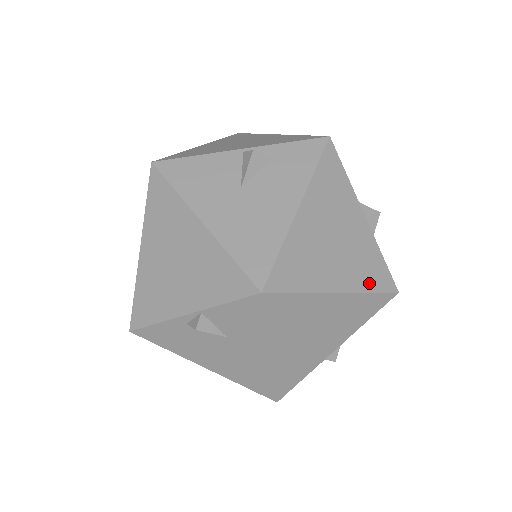
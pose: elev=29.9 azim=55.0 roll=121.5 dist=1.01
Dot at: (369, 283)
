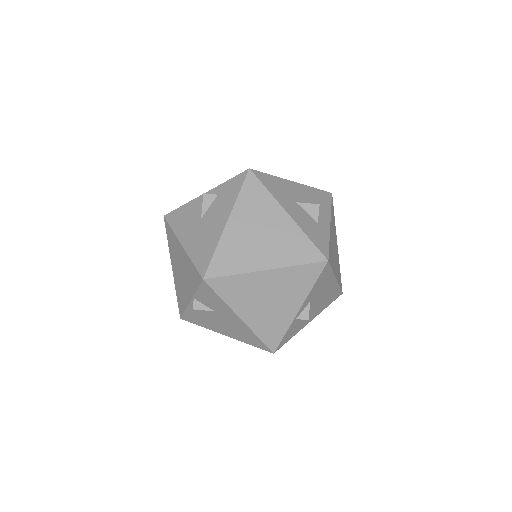
Dot at: (296, 259)
